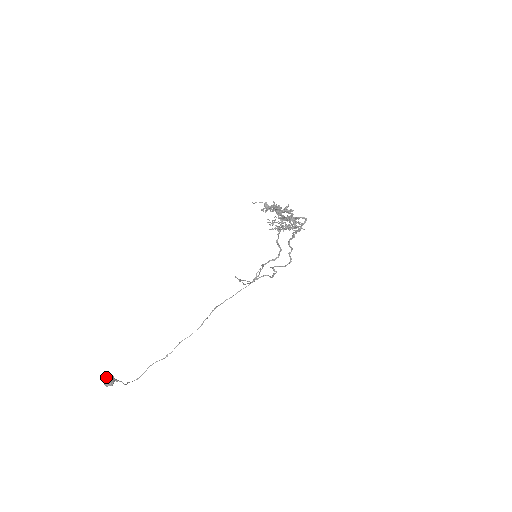
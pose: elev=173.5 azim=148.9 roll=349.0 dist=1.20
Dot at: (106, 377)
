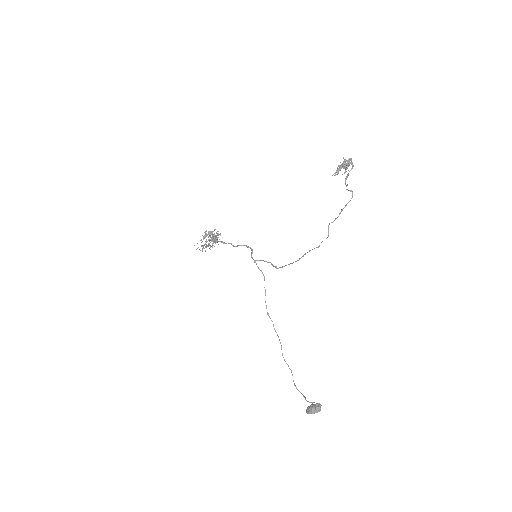
Dot at: (313, 409)
